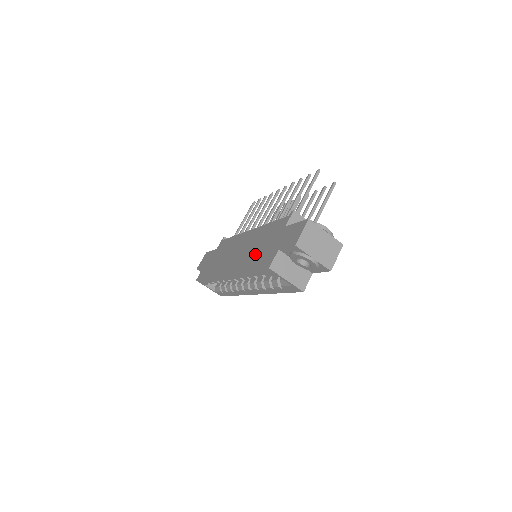
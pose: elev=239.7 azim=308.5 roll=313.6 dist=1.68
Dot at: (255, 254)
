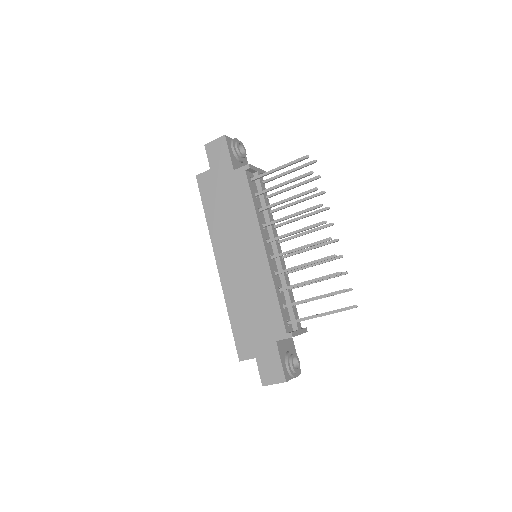
Dot at: (245, 311)
